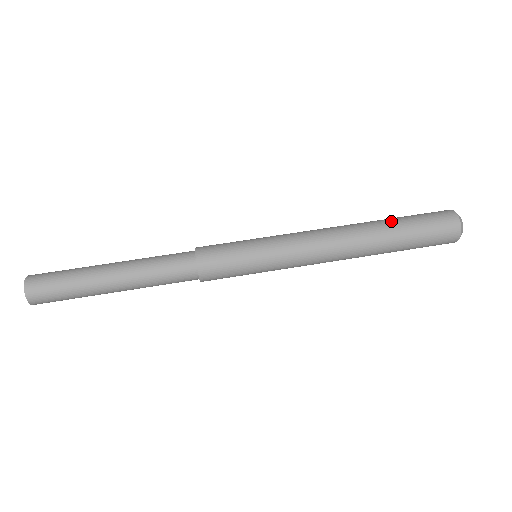
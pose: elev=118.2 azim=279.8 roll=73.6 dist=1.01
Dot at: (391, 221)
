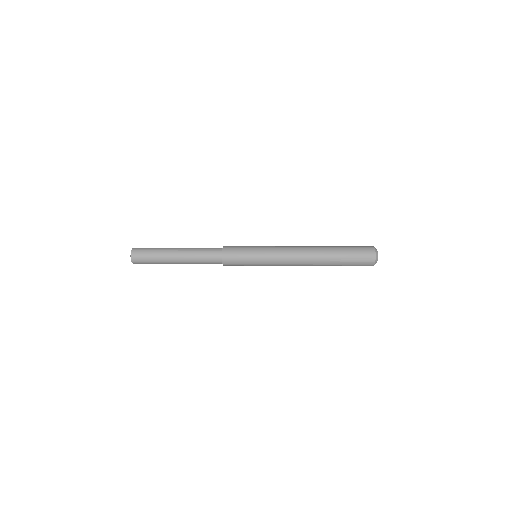
Dot at: (335, 246)
